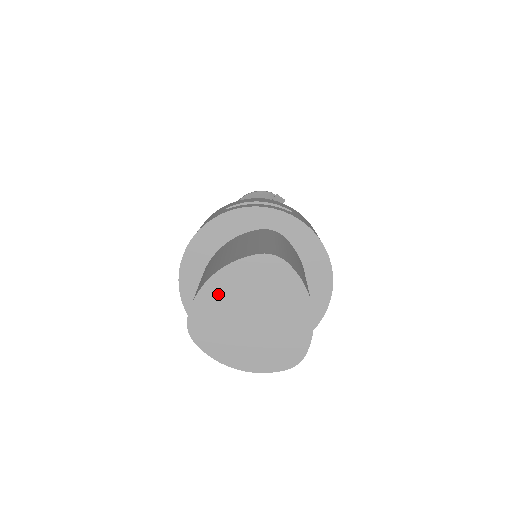
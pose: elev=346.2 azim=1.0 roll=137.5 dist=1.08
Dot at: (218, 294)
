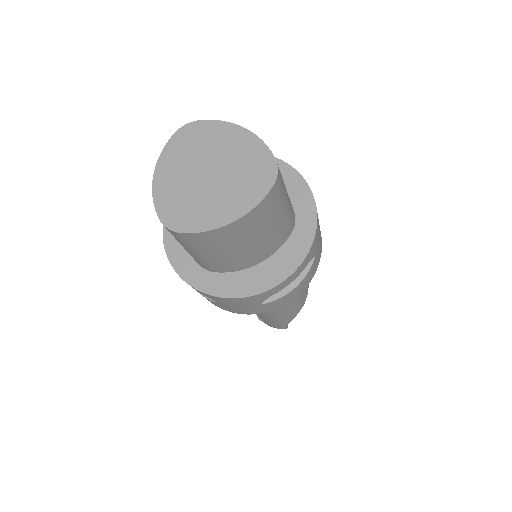
Dot at: (168, 183)
